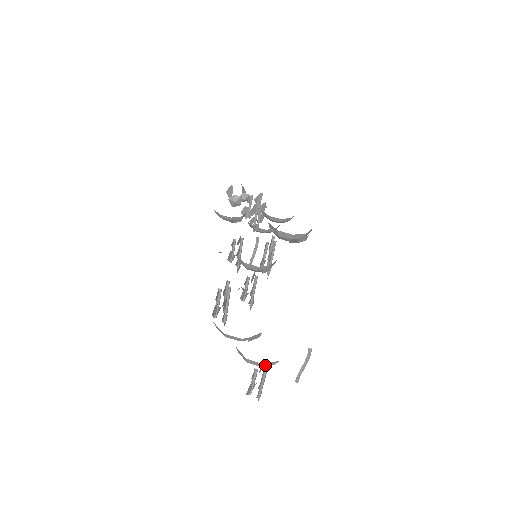
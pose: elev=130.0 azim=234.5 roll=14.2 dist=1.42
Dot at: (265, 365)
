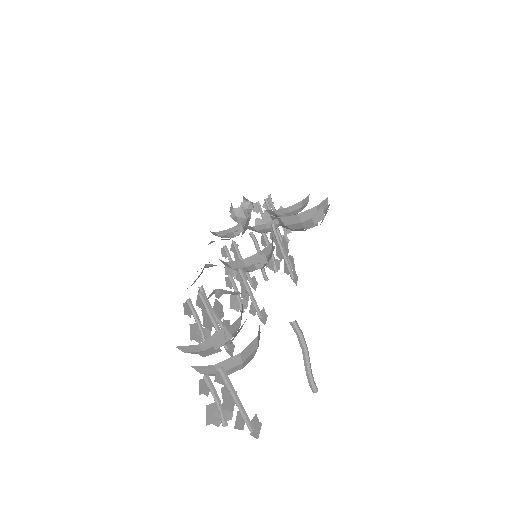
Dot at: (223, 368)
